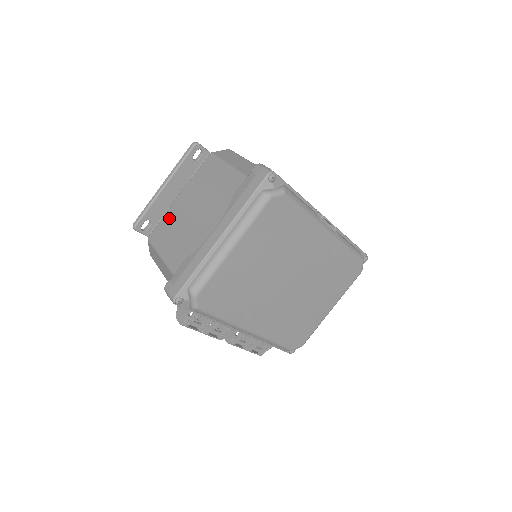
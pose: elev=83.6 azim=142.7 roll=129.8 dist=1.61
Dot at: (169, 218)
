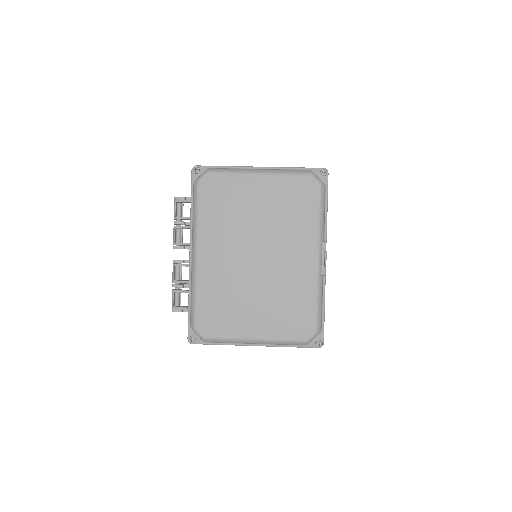
Dot at: occluded
